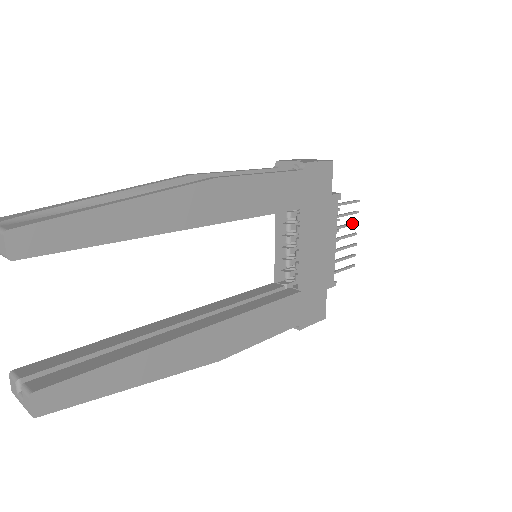
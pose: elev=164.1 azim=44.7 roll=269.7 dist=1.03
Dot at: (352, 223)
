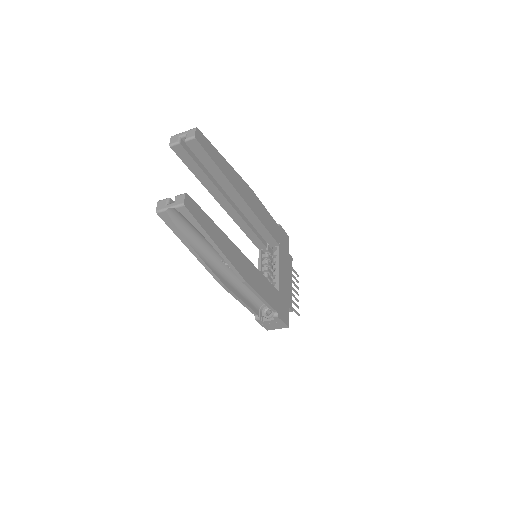
Dot at: occluded
